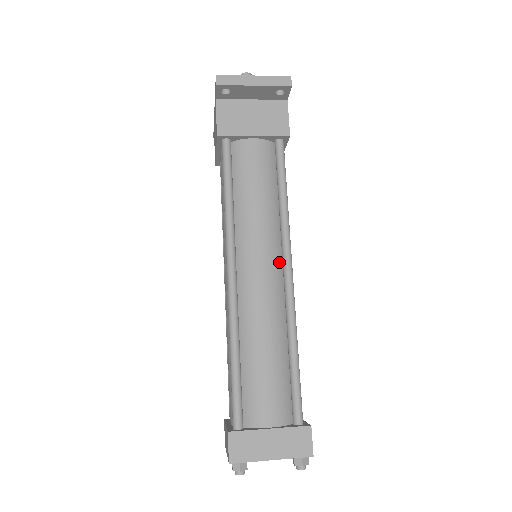
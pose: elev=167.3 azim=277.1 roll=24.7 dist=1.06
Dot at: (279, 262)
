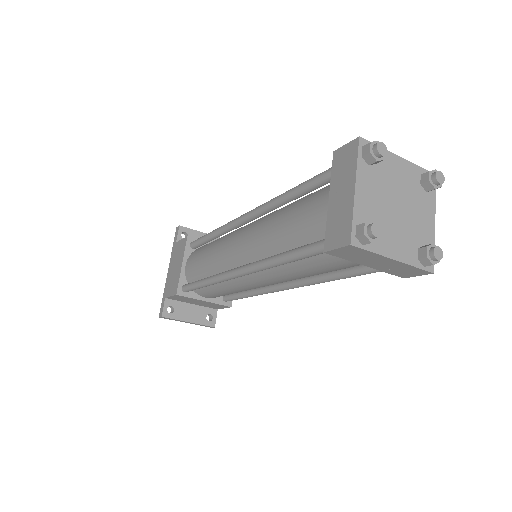
Dot at: occluded
